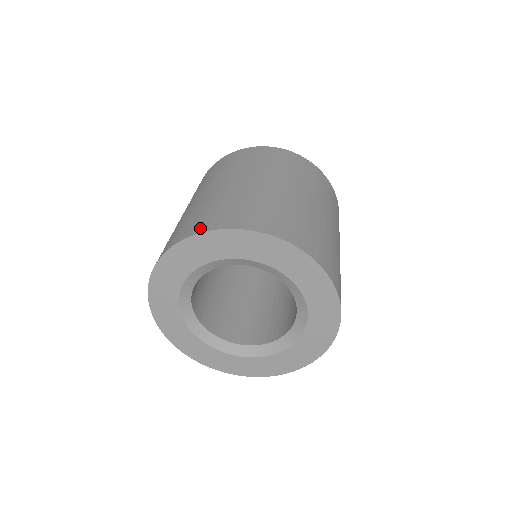
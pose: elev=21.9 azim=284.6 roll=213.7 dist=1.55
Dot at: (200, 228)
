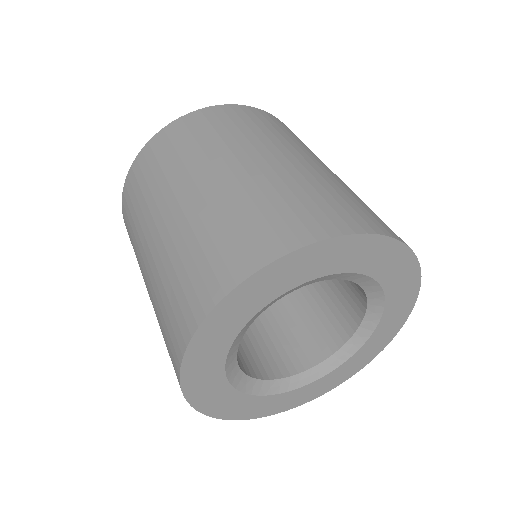
Dot at: (175, 365)
